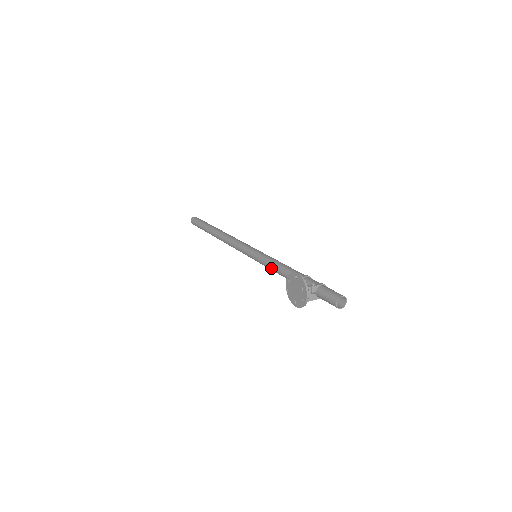
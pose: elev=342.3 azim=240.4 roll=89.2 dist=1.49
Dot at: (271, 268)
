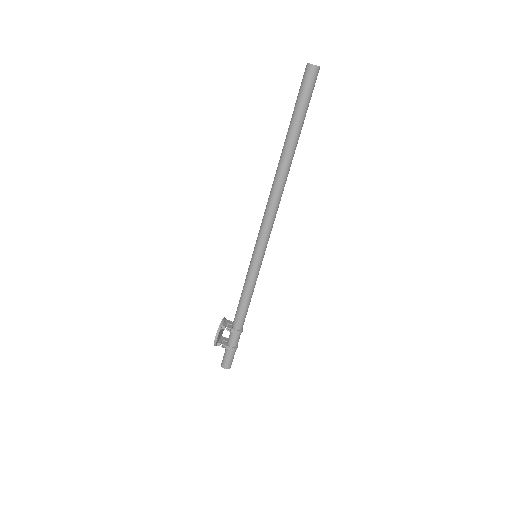
Dot at: (243, 286)
